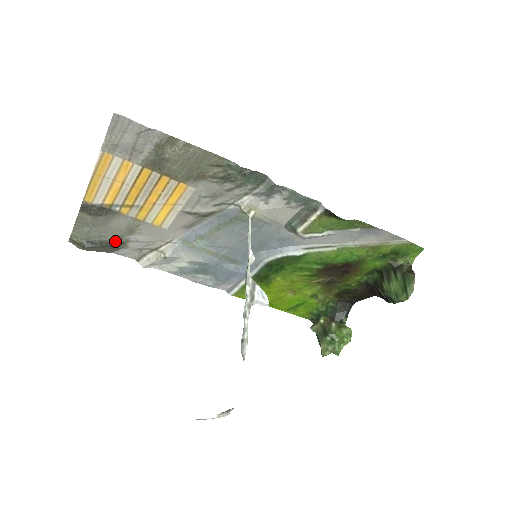
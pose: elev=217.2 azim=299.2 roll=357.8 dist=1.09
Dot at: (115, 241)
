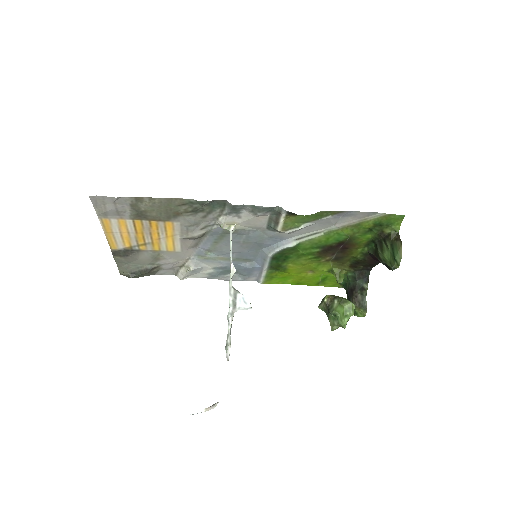
Dot at: (150, 268)
